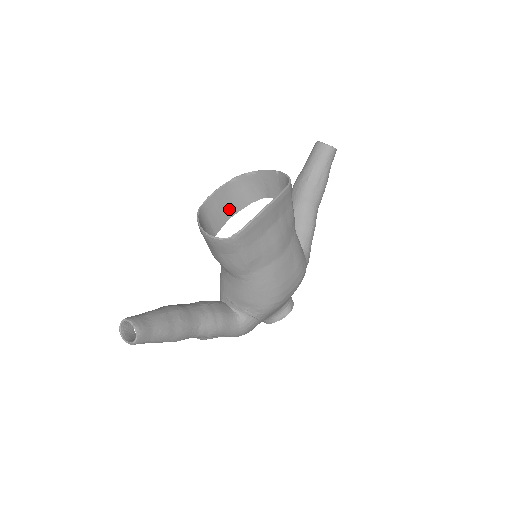
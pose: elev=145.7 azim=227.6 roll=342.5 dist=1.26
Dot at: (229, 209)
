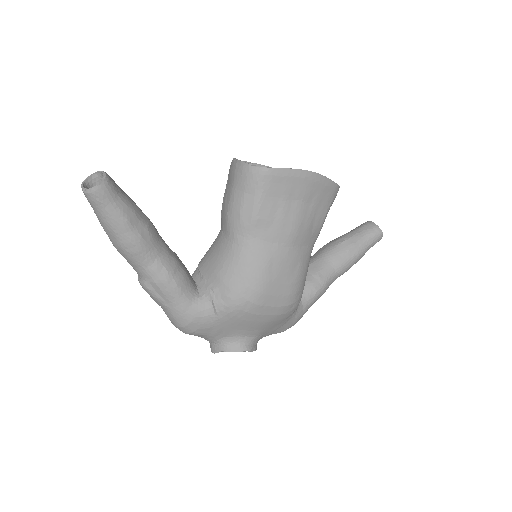
Dot at: occluded
